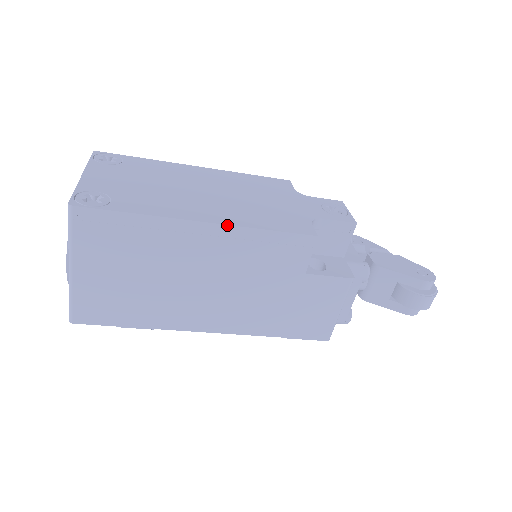
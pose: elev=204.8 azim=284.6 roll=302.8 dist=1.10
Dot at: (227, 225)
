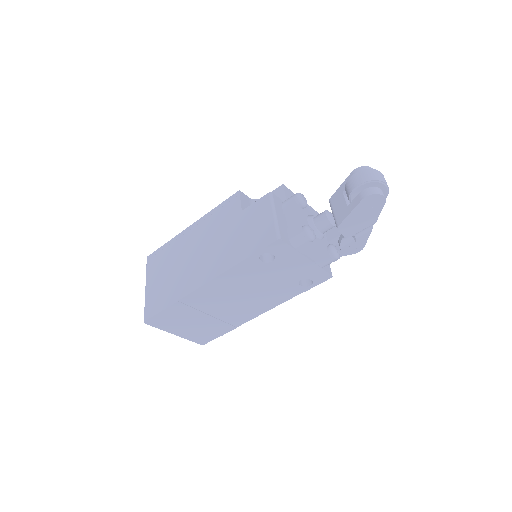
Dot at: (199, 219)
